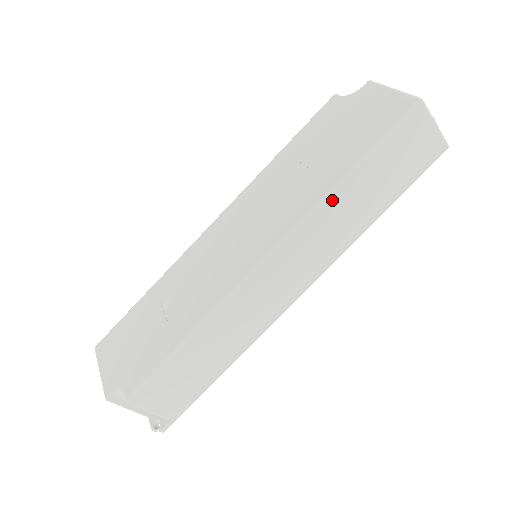
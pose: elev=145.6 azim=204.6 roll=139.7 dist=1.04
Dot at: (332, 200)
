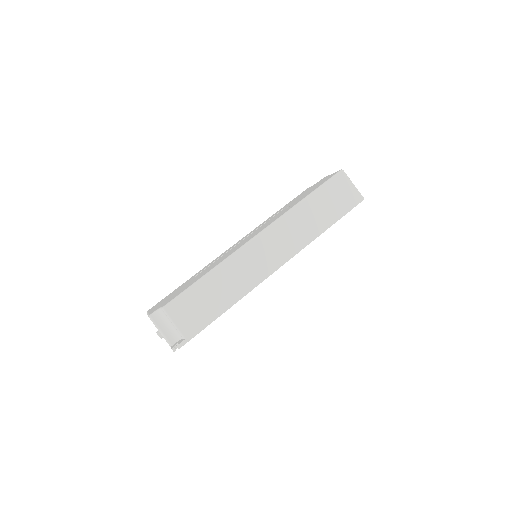
Dot at: (296, 210)
